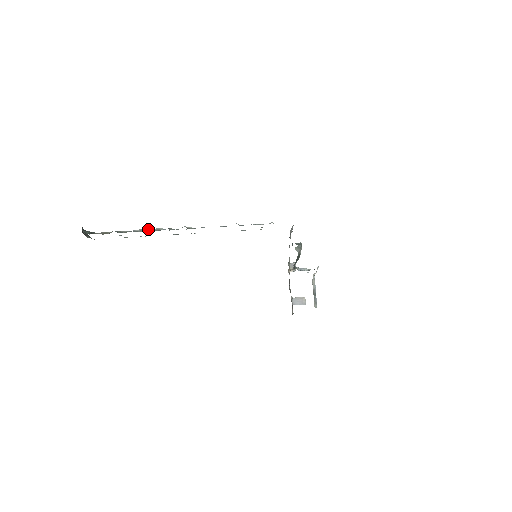
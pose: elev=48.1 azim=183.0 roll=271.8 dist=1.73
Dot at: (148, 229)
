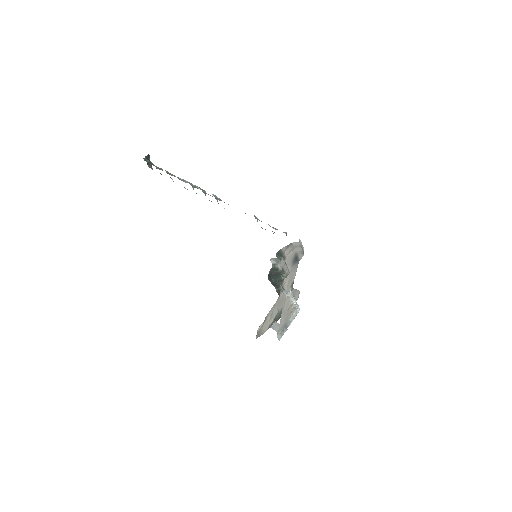
Dot at: (189, 182)
